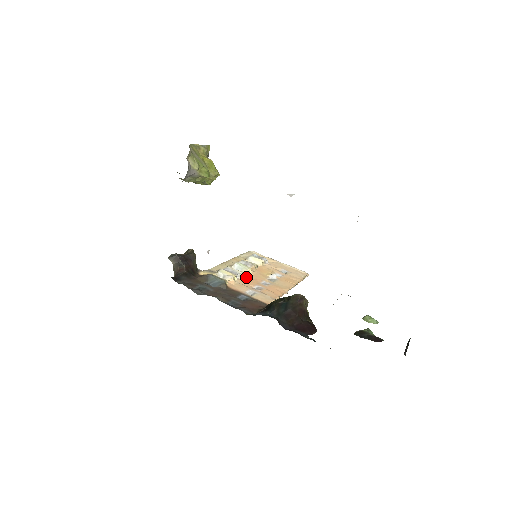
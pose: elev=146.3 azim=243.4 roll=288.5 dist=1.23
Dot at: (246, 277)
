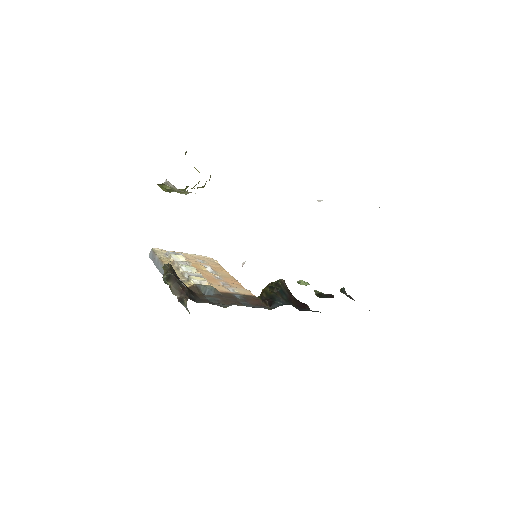
Dot at: occluded
